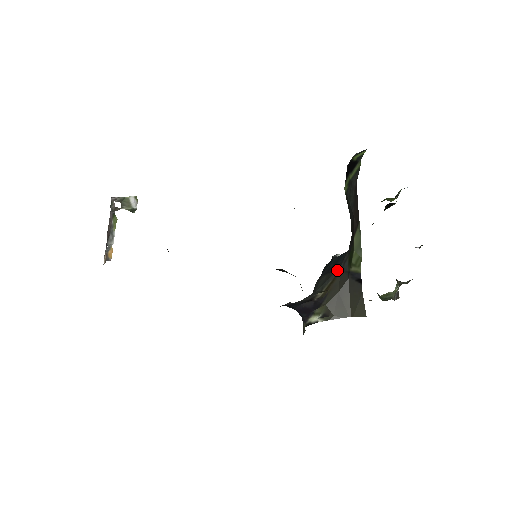
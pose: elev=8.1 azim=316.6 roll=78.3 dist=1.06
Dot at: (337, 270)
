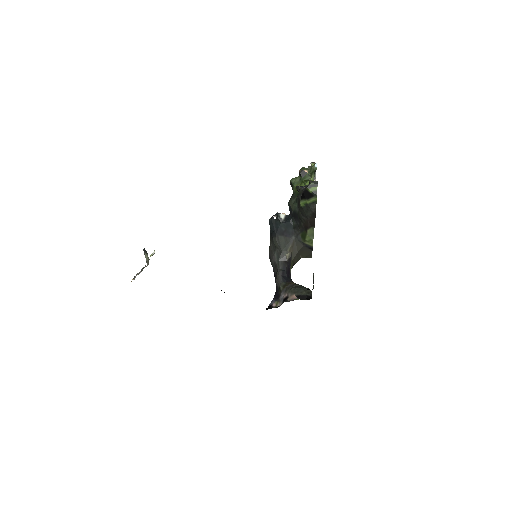
Dot at: (293, 238)
